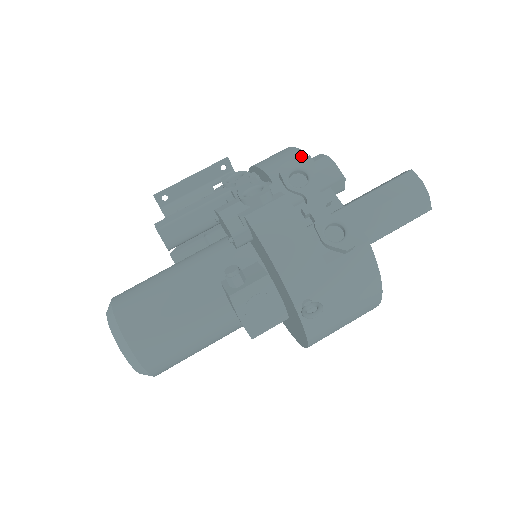
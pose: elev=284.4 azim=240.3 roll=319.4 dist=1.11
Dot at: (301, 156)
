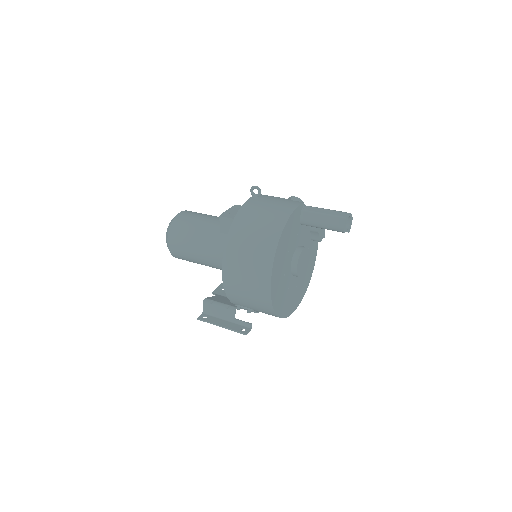
Dot at: occluded
